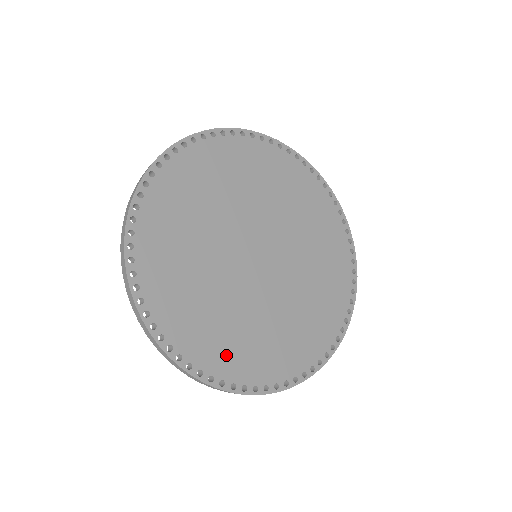
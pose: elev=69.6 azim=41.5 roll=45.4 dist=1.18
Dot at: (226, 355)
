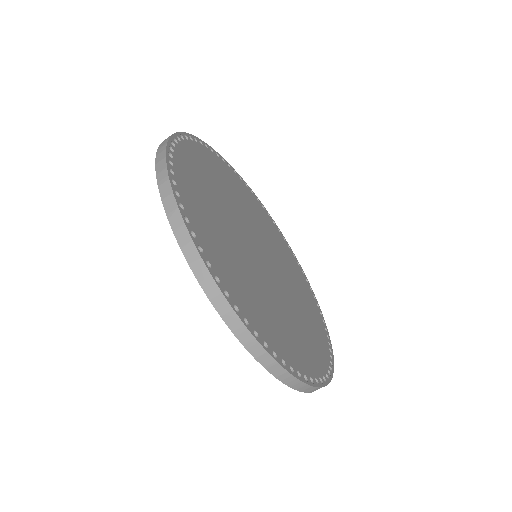
Dot at: (239, 290)
